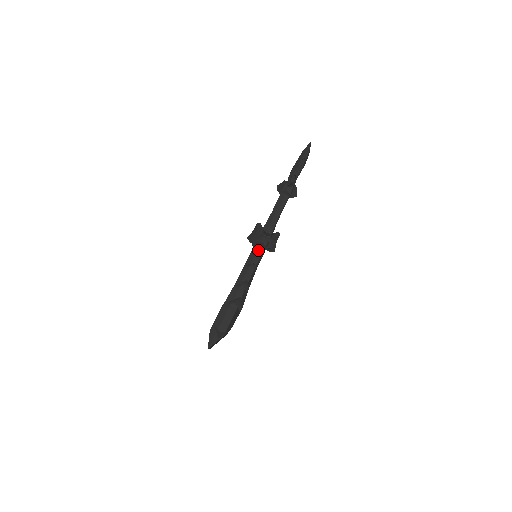
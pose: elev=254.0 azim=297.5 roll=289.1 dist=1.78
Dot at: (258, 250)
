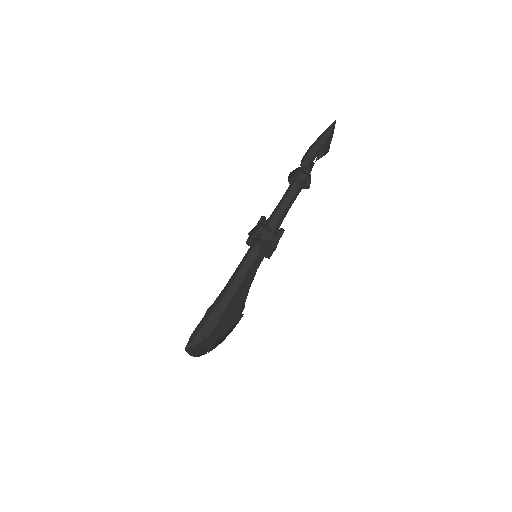
Dot at: (256, 245)
